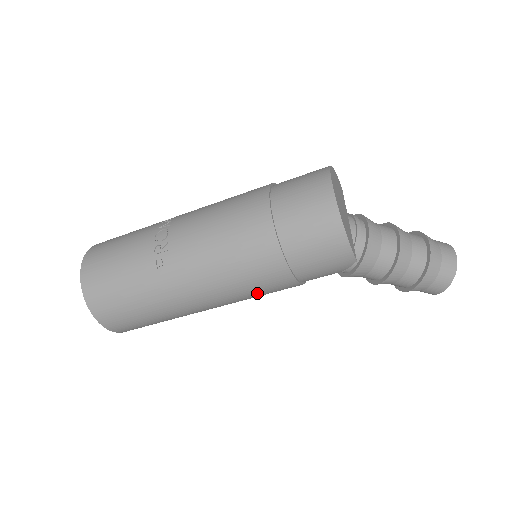
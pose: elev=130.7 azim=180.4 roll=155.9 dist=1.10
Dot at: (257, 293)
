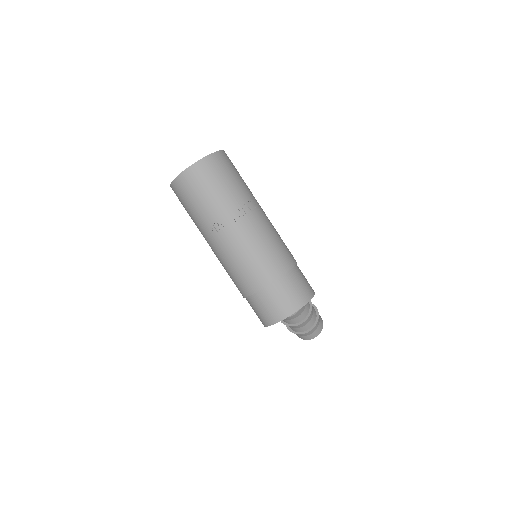
Dot at: occluded
